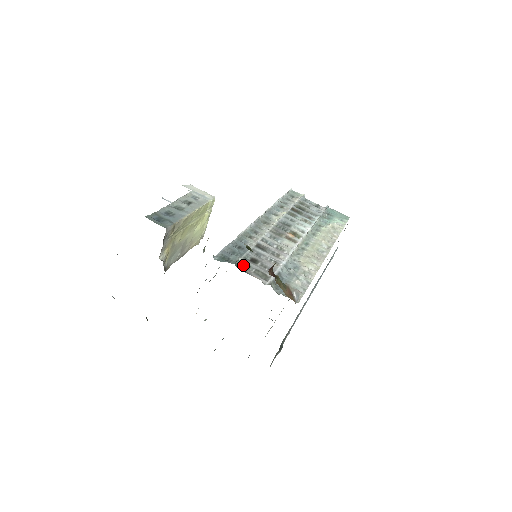
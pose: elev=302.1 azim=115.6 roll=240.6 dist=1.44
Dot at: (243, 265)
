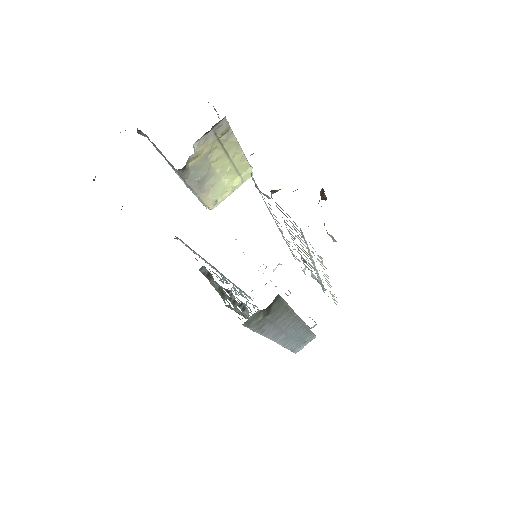
Dot at: (275, 202)
